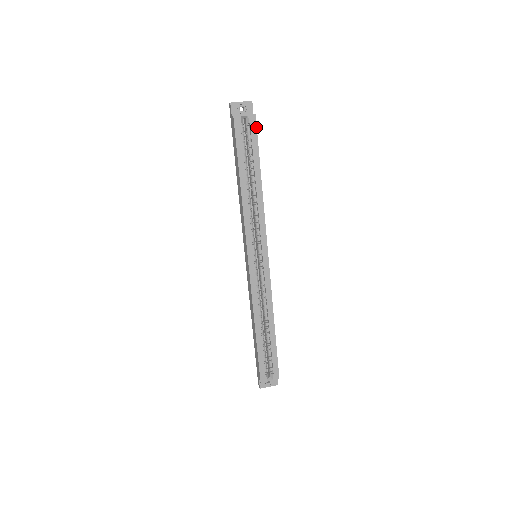
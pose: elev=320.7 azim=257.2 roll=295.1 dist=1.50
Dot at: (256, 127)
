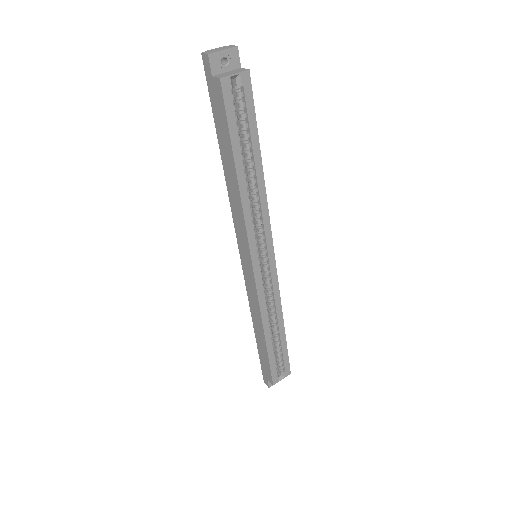
Dot at: (251, 89)
